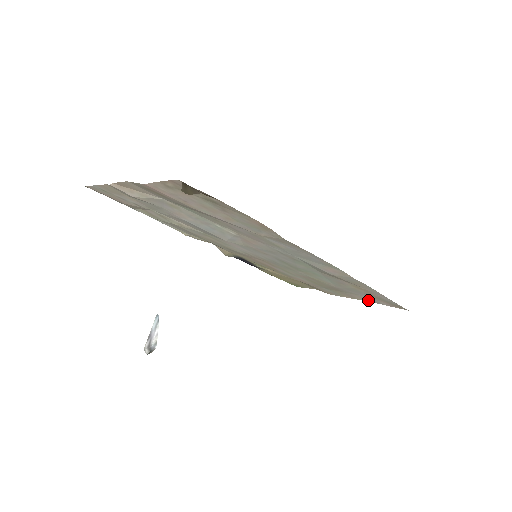
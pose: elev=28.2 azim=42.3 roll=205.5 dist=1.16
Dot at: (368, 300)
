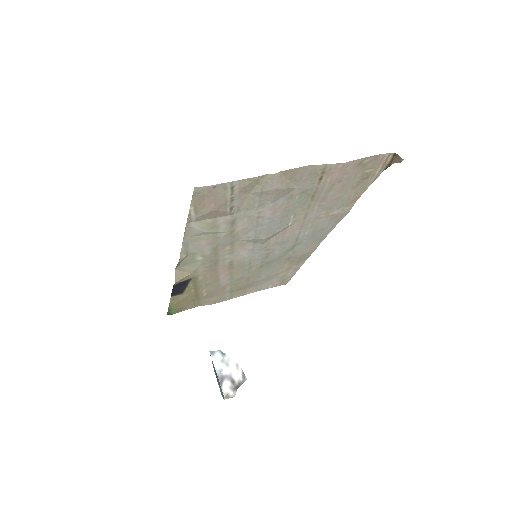
Dot at: (256, 290)
